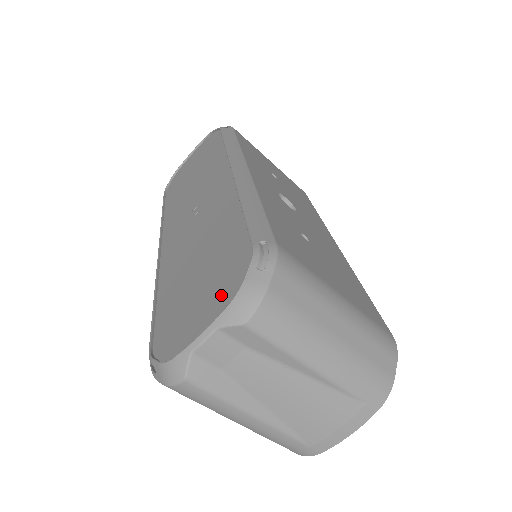
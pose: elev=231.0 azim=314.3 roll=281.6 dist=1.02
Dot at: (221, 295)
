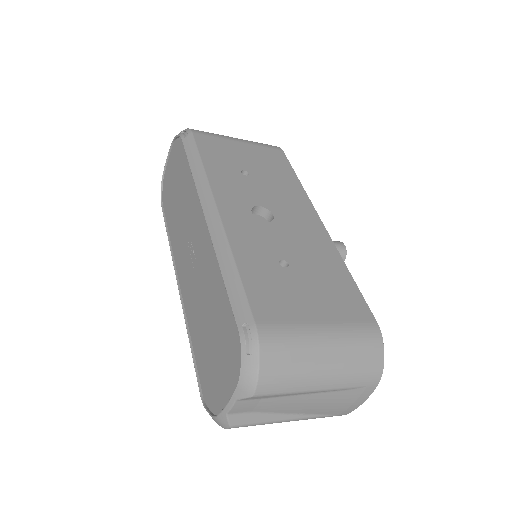
Dot at: (231, 369)
